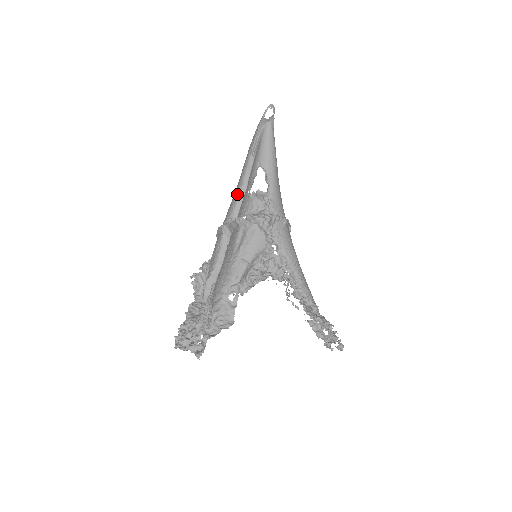
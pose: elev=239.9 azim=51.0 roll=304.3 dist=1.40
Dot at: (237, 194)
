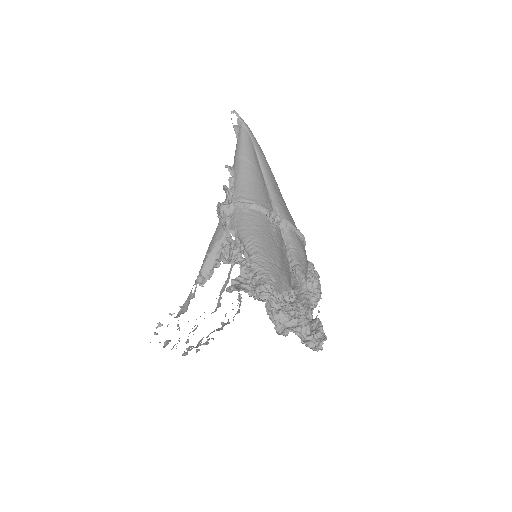
Dot at: occluded
